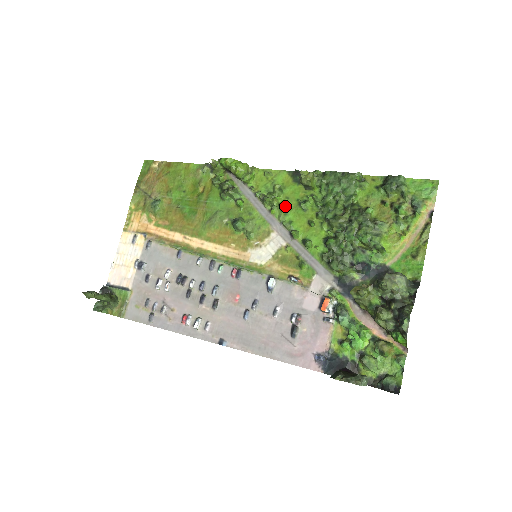
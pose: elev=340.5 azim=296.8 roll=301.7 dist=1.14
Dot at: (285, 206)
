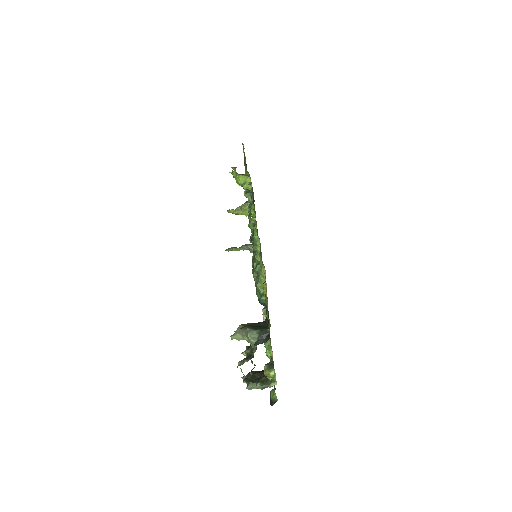
Dot at: occluded
